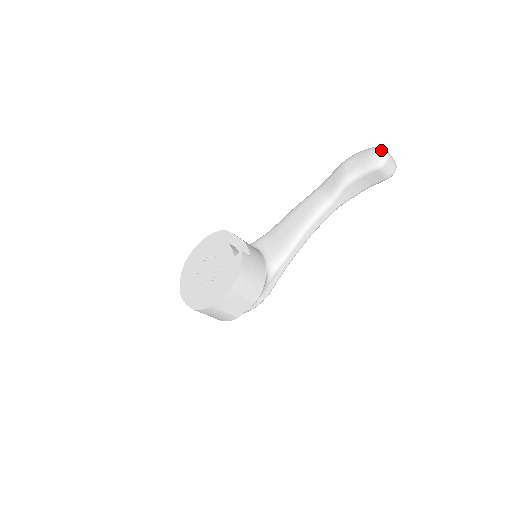
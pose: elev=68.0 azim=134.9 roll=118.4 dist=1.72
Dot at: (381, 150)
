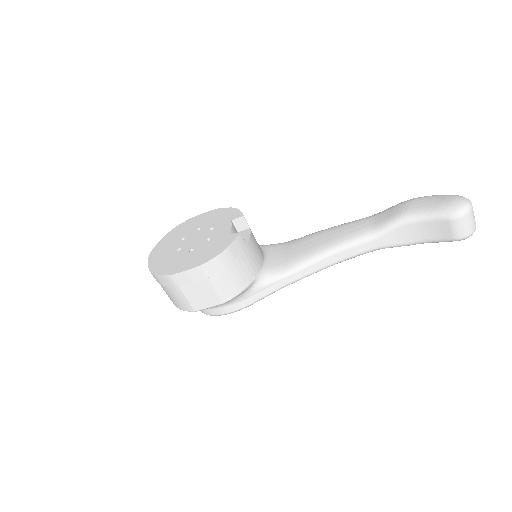
Dot at: (465, 199)
